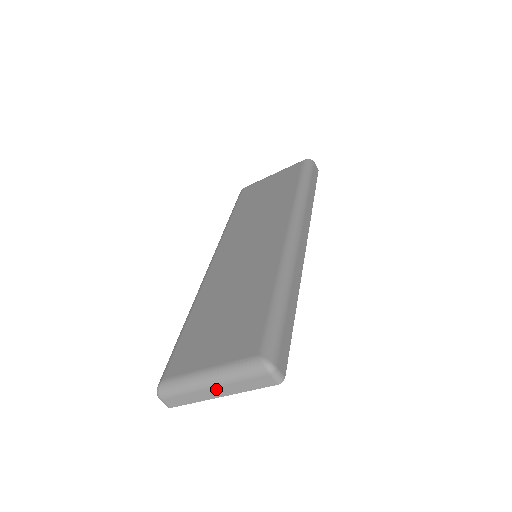
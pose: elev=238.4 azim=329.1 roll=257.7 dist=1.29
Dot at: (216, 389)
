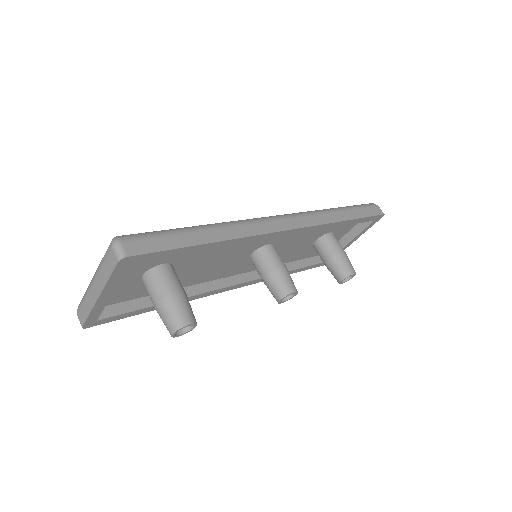
Dot at: (95, 286)
